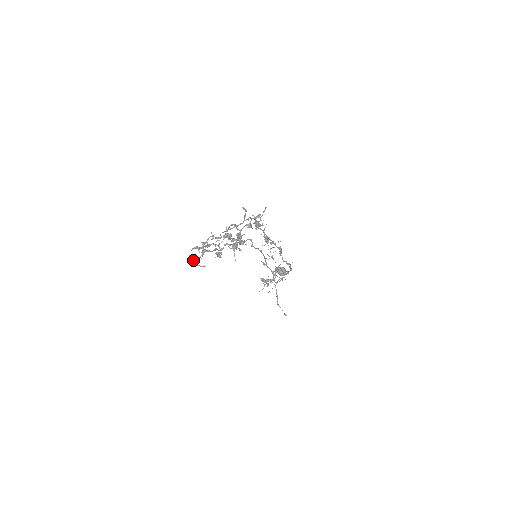
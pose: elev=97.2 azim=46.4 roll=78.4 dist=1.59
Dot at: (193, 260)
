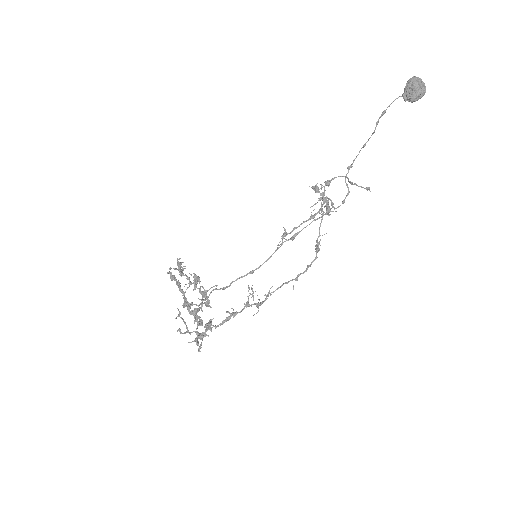
Dot at: occluded
